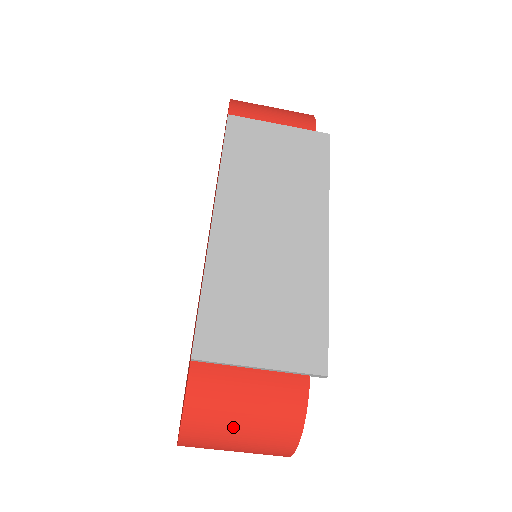
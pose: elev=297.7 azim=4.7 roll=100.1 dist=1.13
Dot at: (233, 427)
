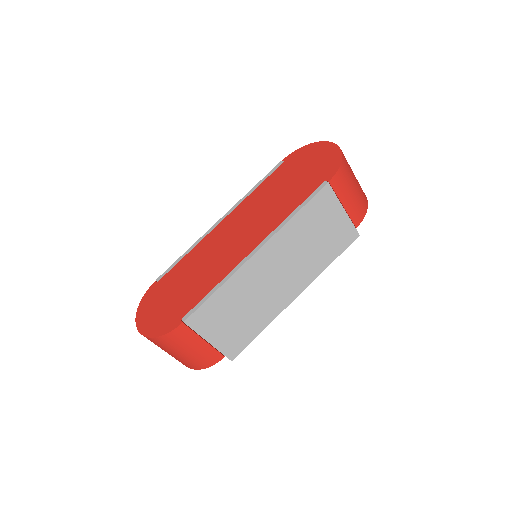
Dot at: (173, 352)
